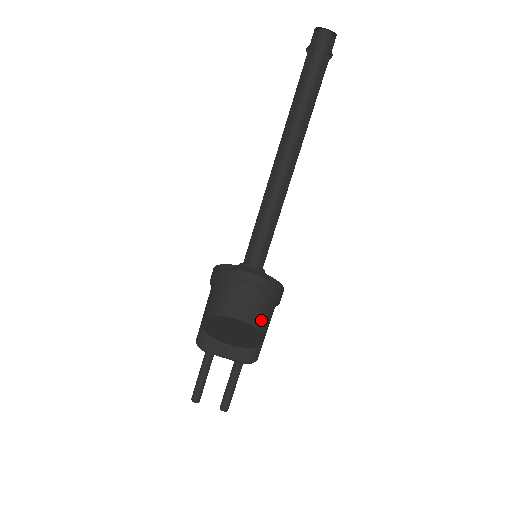
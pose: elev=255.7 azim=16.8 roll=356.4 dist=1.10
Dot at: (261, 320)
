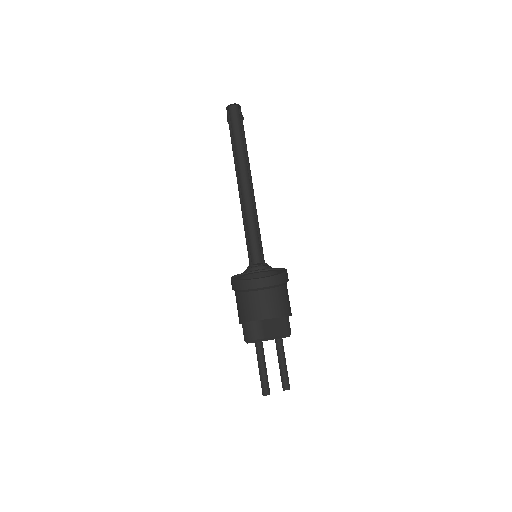
Dot at: (270, 311)
